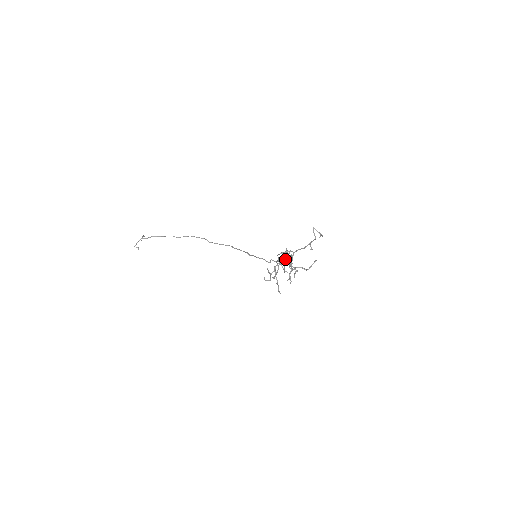
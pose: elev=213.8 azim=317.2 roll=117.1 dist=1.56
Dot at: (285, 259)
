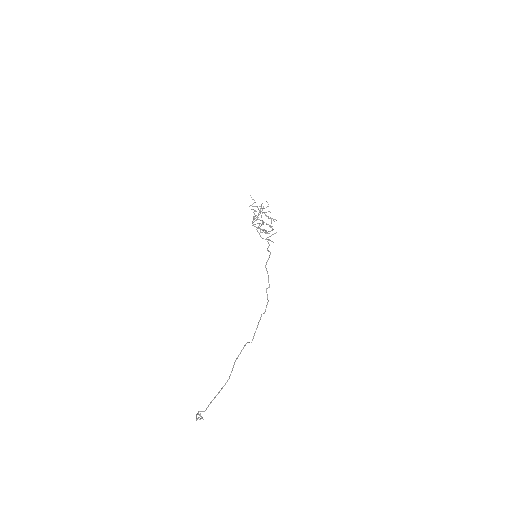
Dot at: (256, 219)
